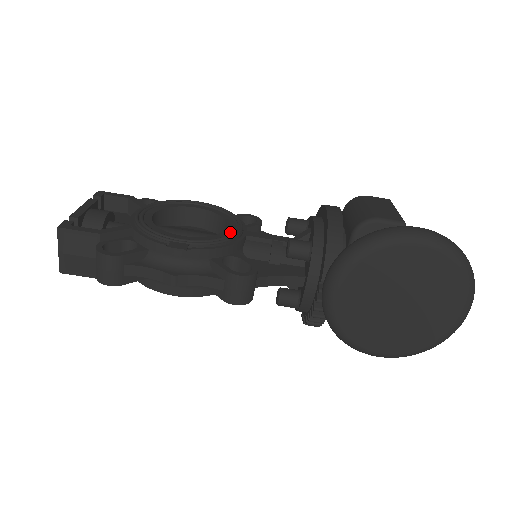
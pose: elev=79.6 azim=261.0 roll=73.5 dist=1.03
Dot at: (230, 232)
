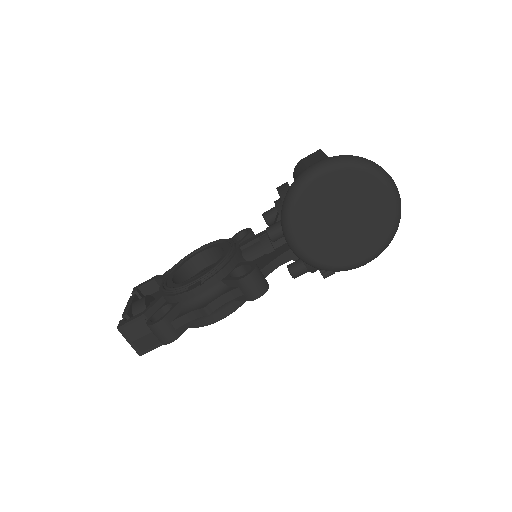
Dot at: (226, 253)
